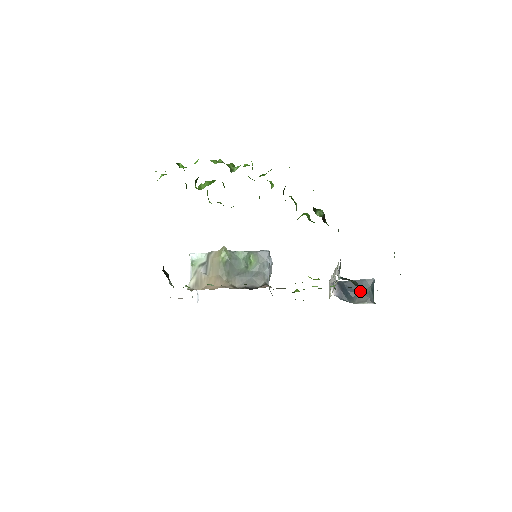
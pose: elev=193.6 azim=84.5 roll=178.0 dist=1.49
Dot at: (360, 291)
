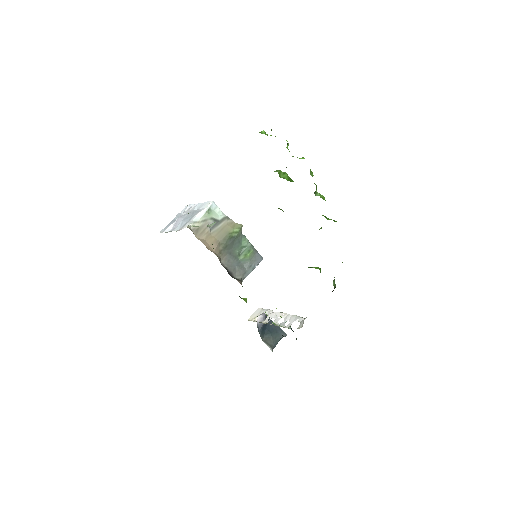
Dot at: (273, 335)
